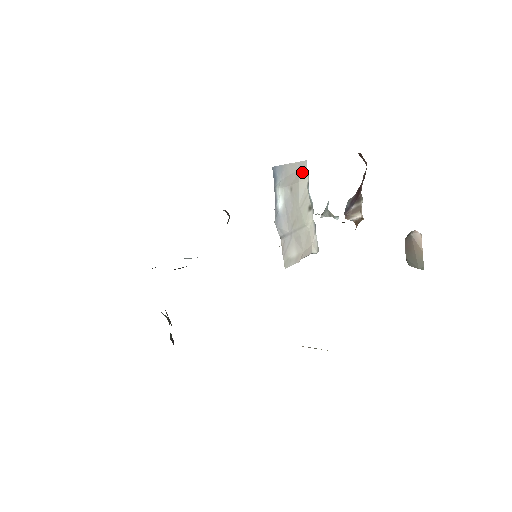
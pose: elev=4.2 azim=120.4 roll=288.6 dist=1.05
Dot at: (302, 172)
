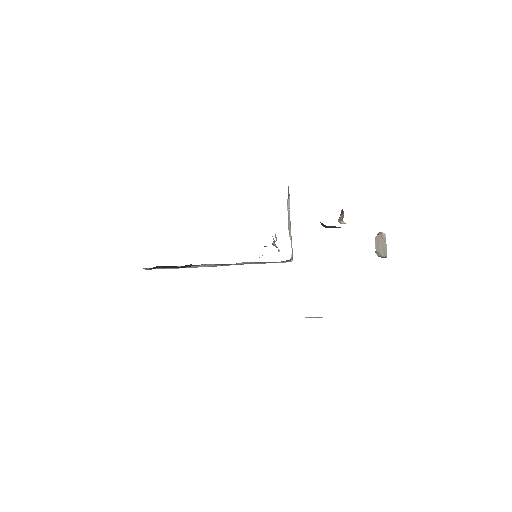
Dot at: (289, 198)
